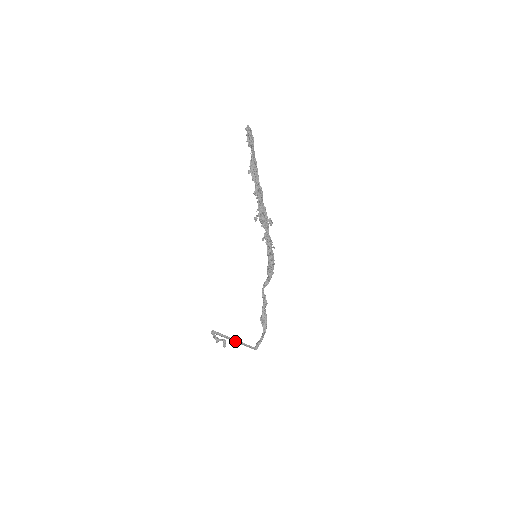
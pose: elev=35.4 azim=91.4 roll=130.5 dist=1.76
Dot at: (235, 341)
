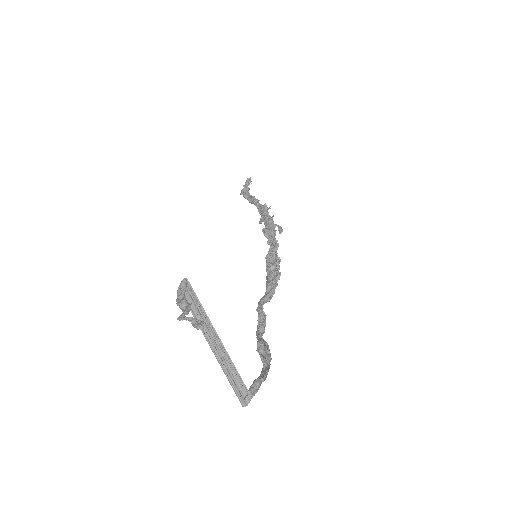
Dot at: (215, 343)
